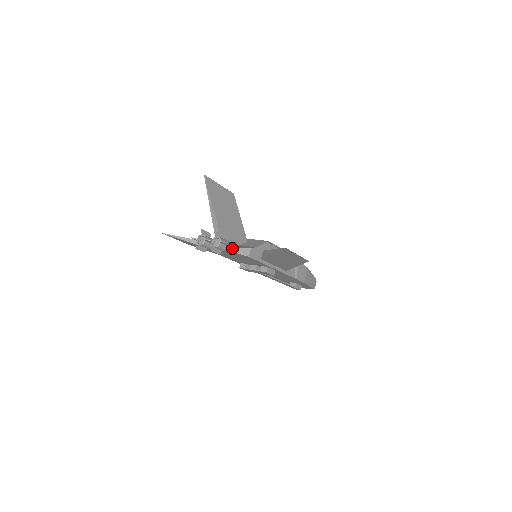
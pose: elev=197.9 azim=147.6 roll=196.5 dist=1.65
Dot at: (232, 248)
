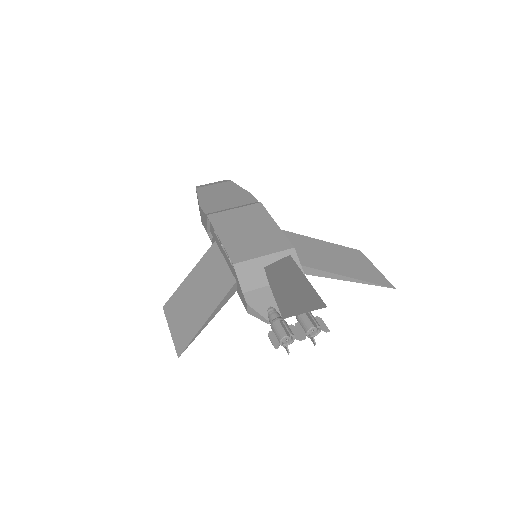
Dot at: occluded
